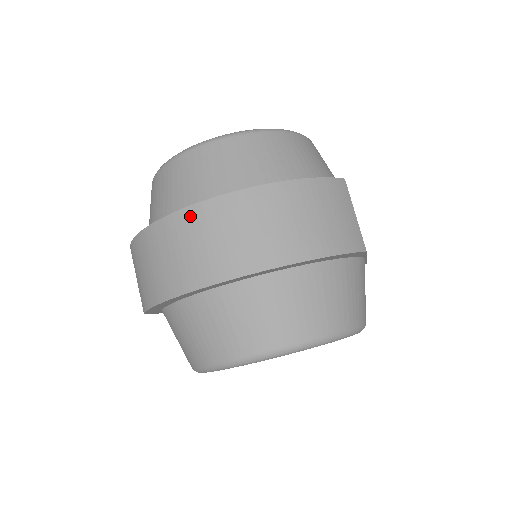
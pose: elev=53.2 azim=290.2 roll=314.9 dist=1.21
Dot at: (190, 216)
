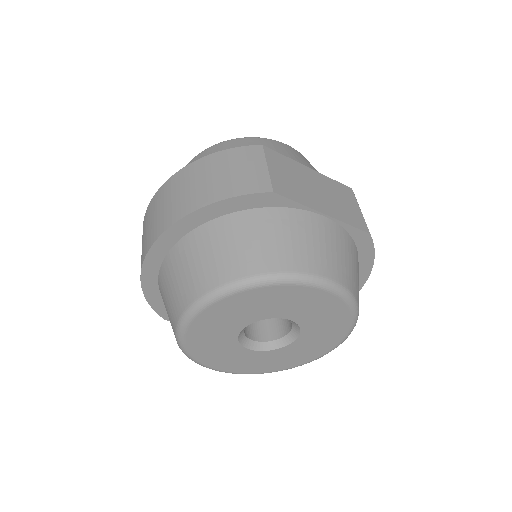
Dot at: (146, 215)
